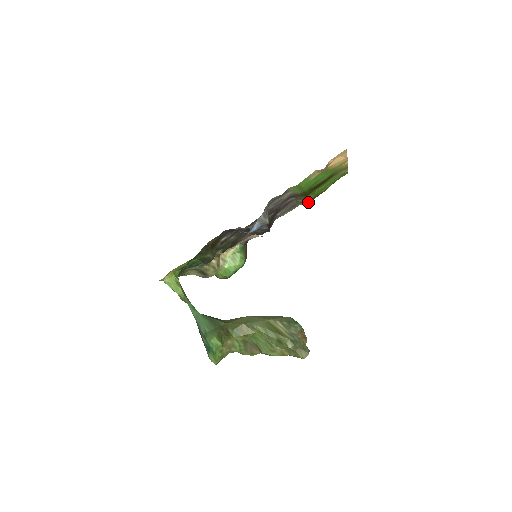
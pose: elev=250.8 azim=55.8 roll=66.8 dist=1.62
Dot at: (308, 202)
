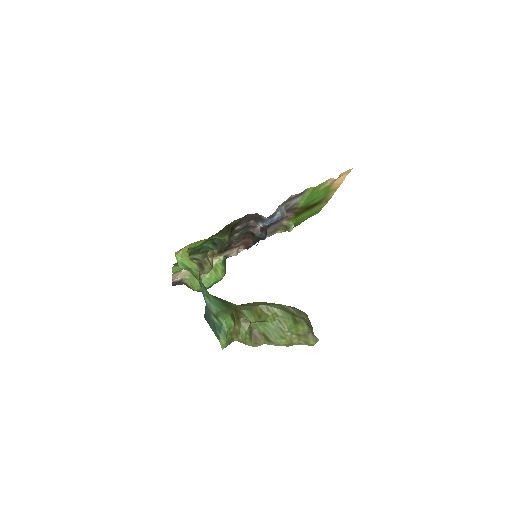
Dot at: (291, 226)
